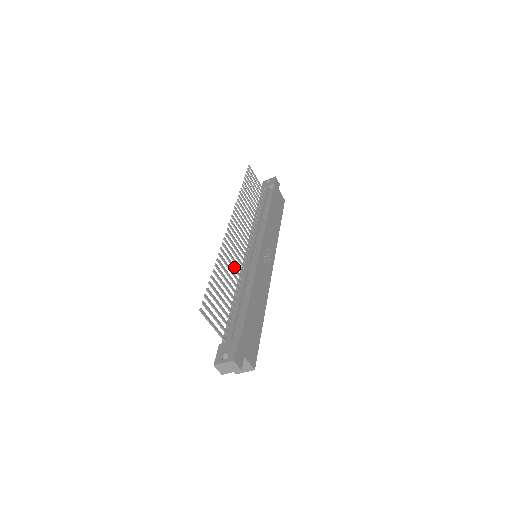
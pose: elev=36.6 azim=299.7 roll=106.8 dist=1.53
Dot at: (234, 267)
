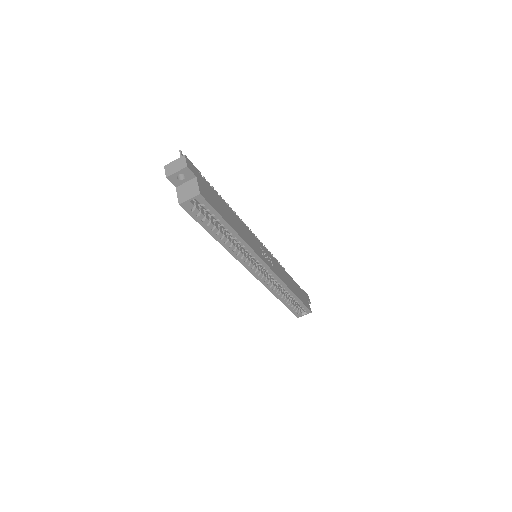
Dot at: occluded
